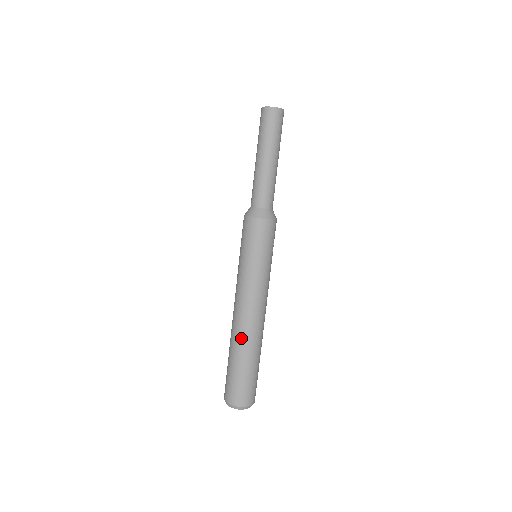
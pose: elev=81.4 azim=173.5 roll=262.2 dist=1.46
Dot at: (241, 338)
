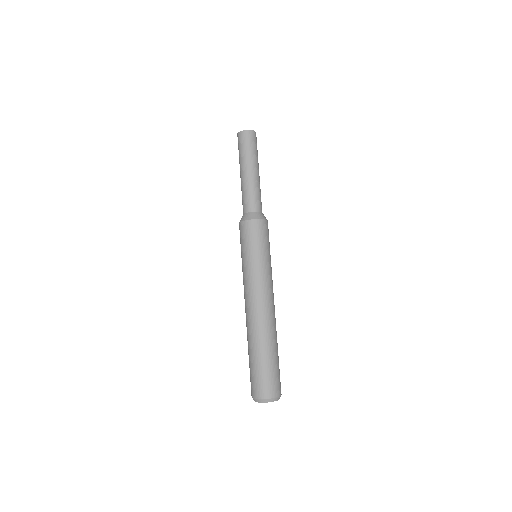
Dot at: (266, 330)
